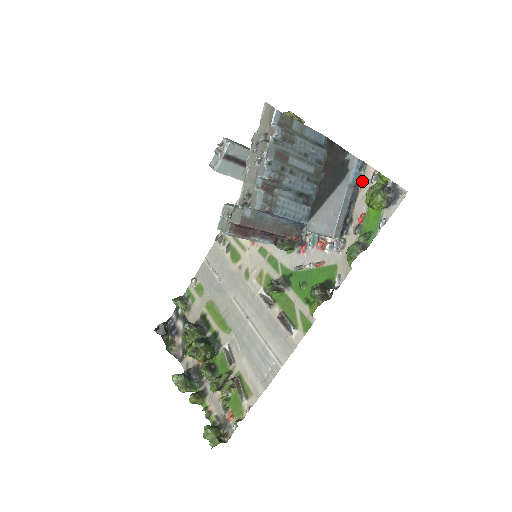
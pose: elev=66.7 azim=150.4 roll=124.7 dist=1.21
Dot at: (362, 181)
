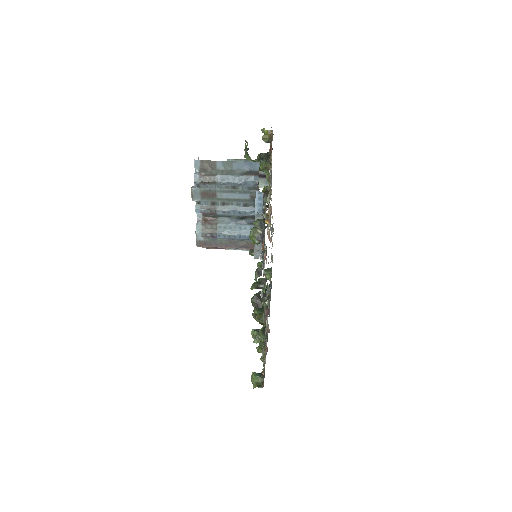
Dot at: (265, 211)
